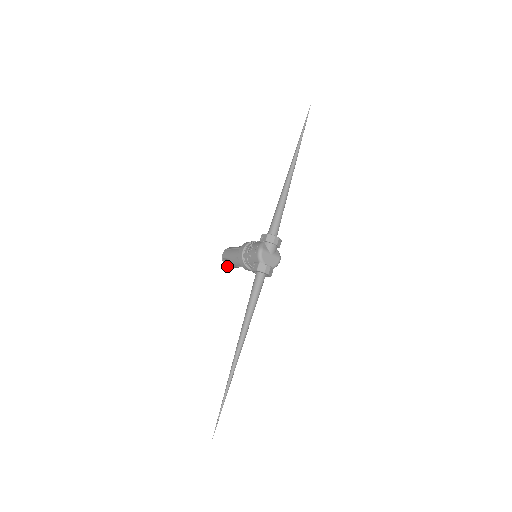
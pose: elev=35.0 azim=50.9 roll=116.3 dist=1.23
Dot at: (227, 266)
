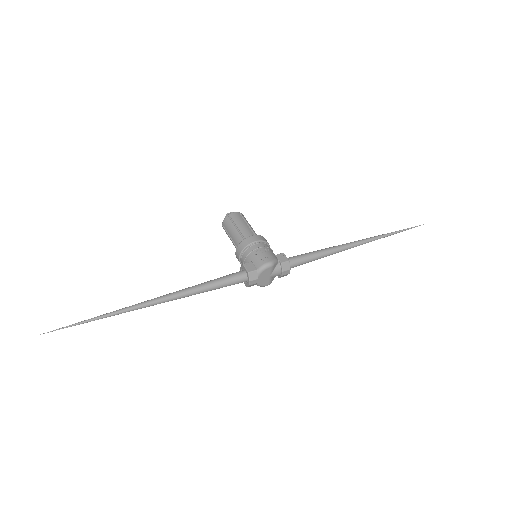
Dot at: (223, 223)
